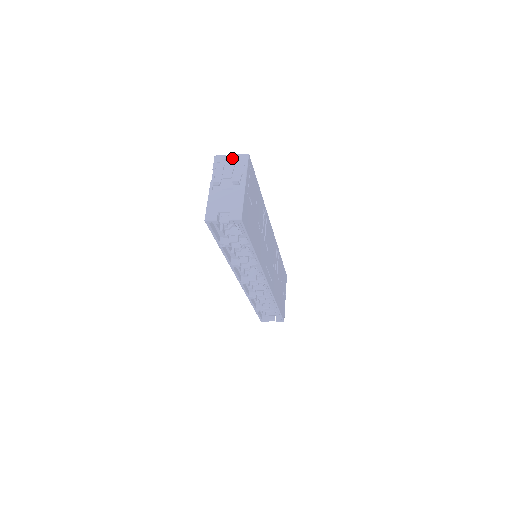
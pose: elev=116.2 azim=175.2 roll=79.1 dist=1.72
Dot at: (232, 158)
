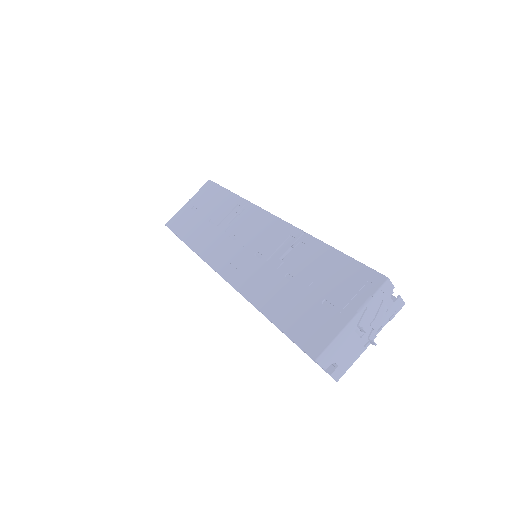
Dot at: (392, 290)
